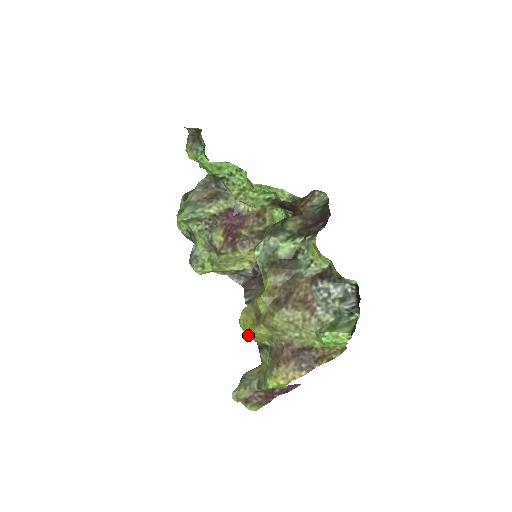
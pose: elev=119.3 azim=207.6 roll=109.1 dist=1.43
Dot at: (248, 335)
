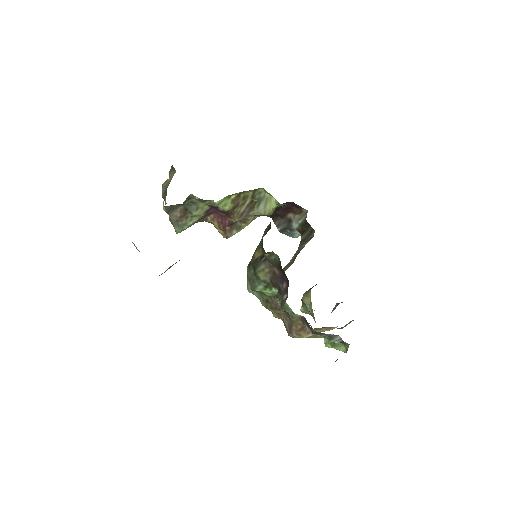
Dot at: occluded
